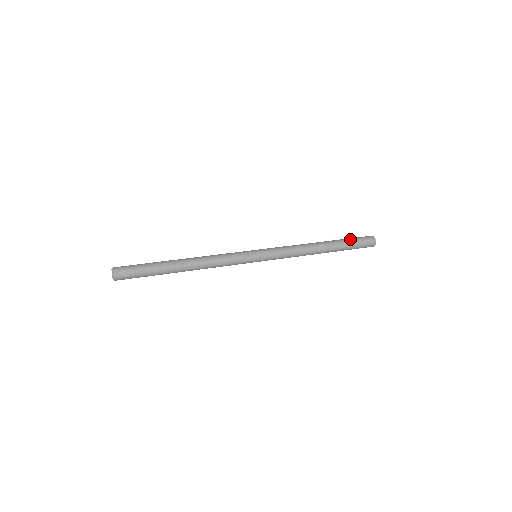
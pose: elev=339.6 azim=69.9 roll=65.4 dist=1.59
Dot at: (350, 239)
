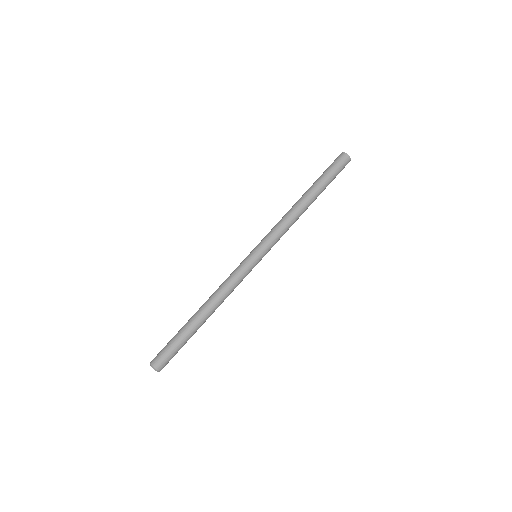
Dot at: (330, 177)
